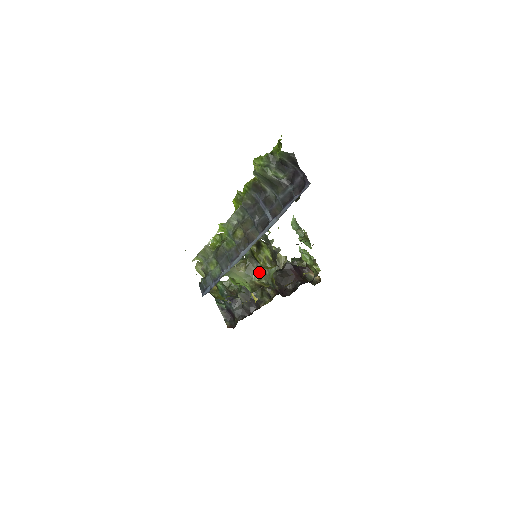
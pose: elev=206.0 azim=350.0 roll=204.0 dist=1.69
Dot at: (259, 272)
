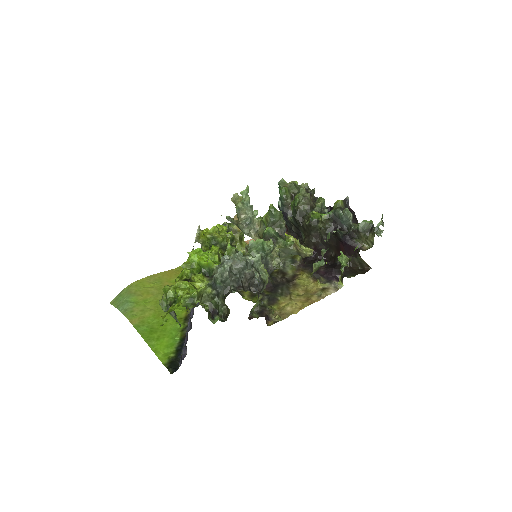
Dot at: occluded
